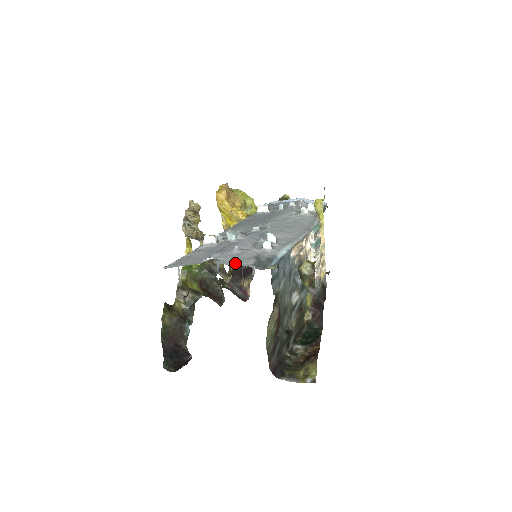
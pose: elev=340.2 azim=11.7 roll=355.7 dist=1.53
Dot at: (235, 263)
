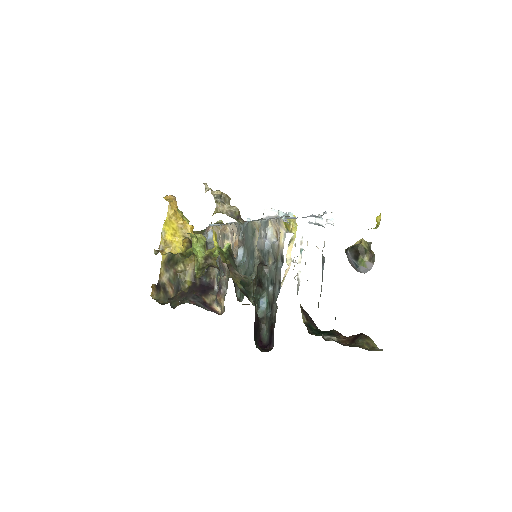
Dot at: occluded
